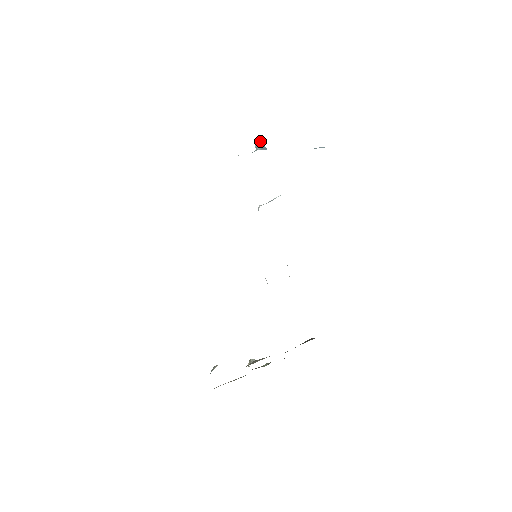
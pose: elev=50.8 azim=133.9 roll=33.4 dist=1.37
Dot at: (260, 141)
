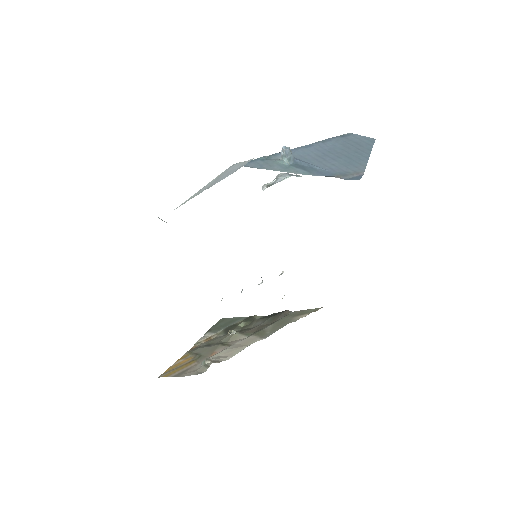
Dot at: (289, 149)
